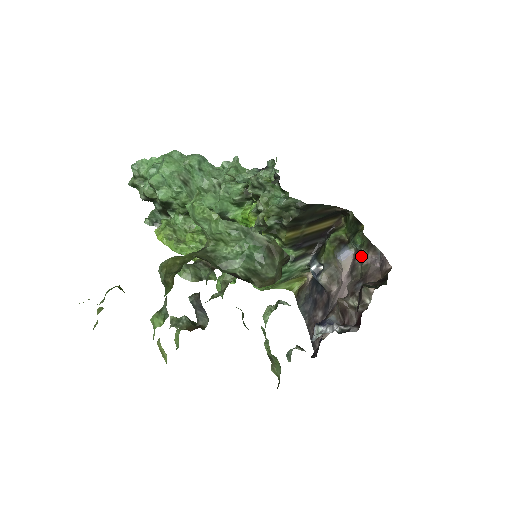
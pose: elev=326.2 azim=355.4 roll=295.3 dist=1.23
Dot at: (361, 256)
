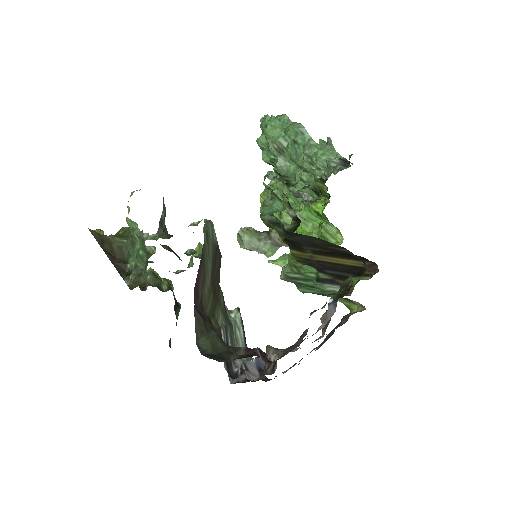
Dot at: occluded
